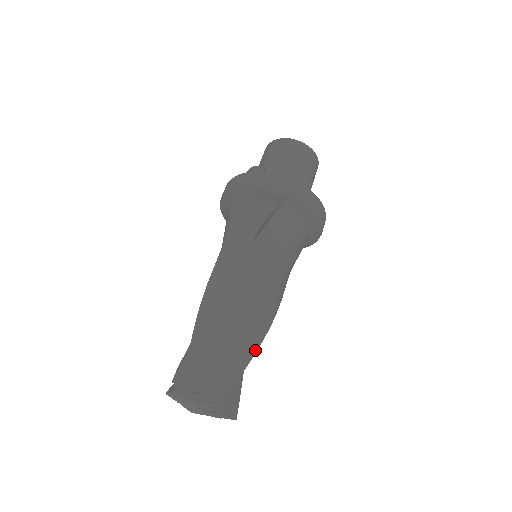
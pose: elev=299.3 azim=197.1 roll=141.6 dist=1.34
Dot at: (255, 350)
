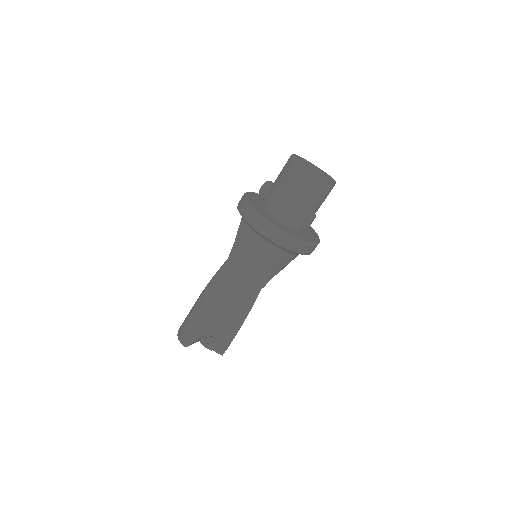
Dot at: (215, 326)
